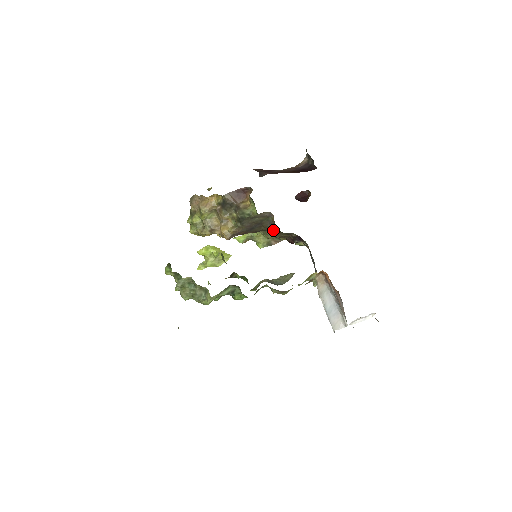
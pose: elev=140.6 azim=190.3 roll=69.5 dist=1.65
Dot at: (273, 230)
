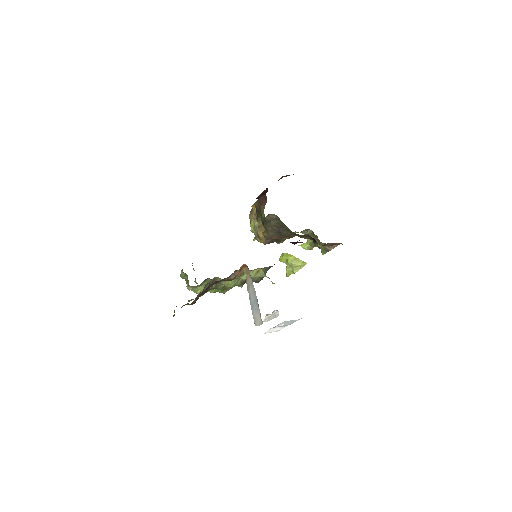
Dot at: occluded
